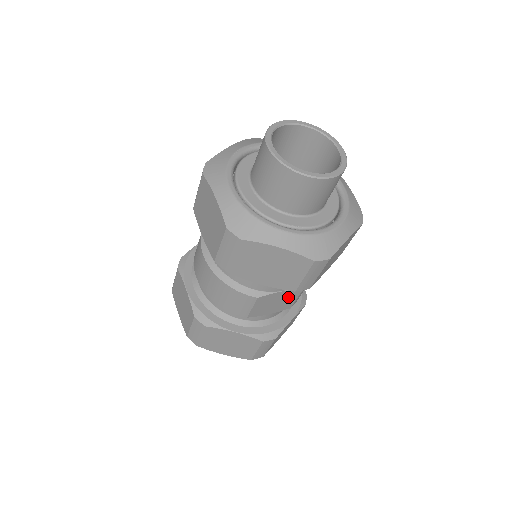
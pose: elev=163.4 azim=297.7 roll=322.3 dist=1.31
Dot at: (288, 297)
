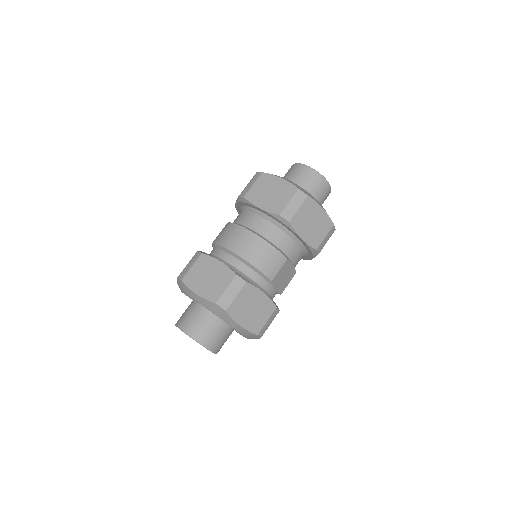
Dot at: (289, 276)
